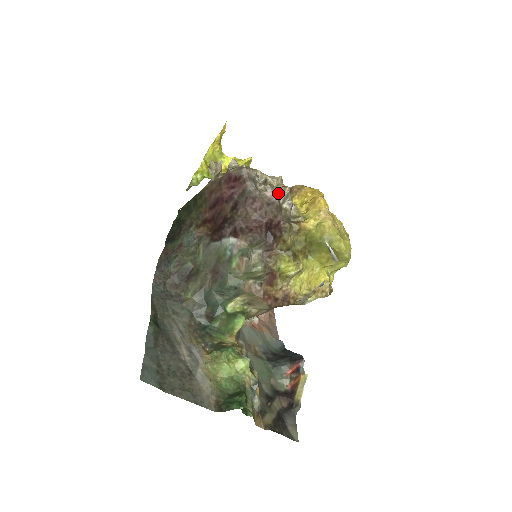
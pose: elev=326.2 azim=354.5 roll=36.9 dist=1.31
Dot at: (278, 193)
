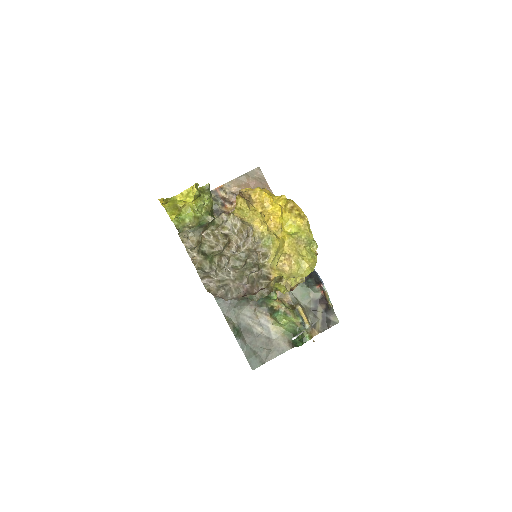
Dot at: (245, 282)
